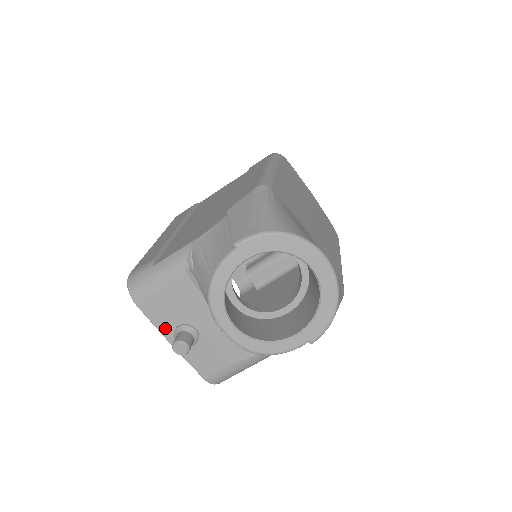
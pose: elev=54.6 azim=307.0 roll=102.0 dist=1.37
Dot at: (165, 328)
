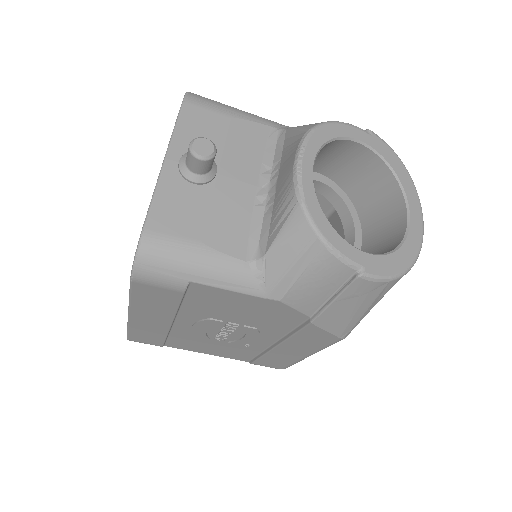
Dot at: (183, 141)
